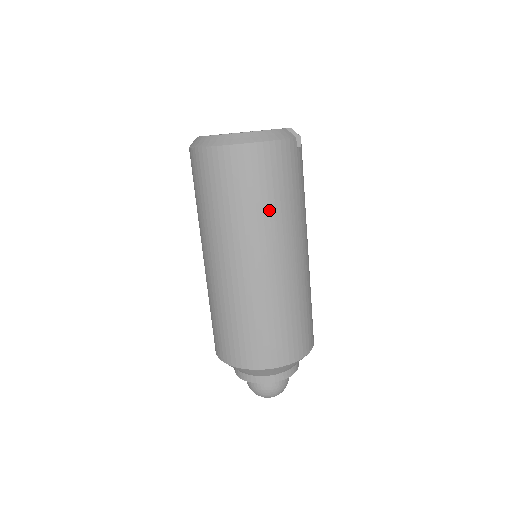
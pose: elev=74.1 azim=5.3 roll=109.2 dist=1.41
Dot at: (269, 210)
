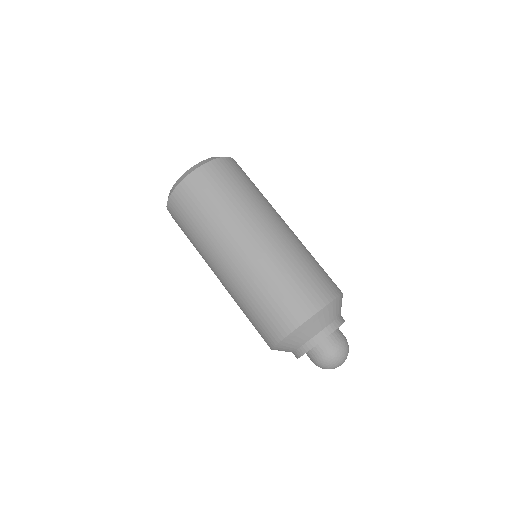
Dot at: (247, 195)
